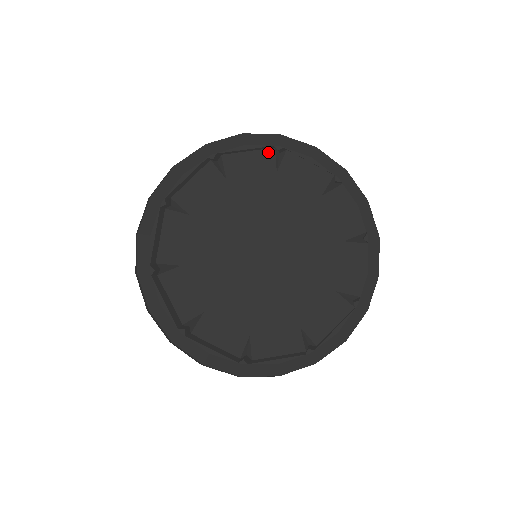
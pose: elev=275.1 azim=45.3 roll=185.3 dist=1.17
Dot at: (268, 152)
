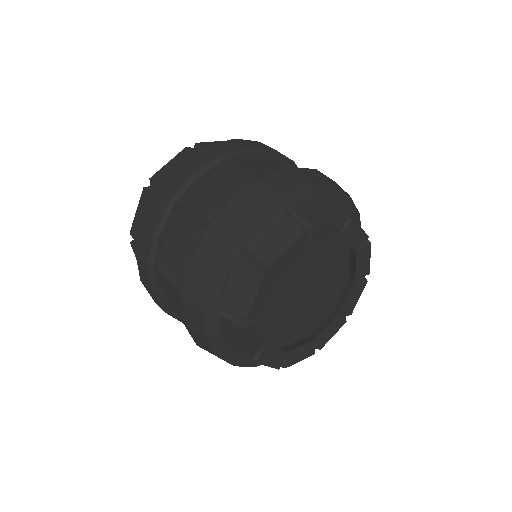
Dot at: (263, 282)
